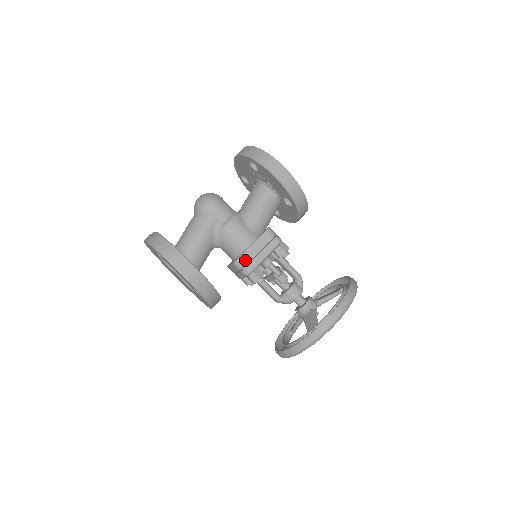
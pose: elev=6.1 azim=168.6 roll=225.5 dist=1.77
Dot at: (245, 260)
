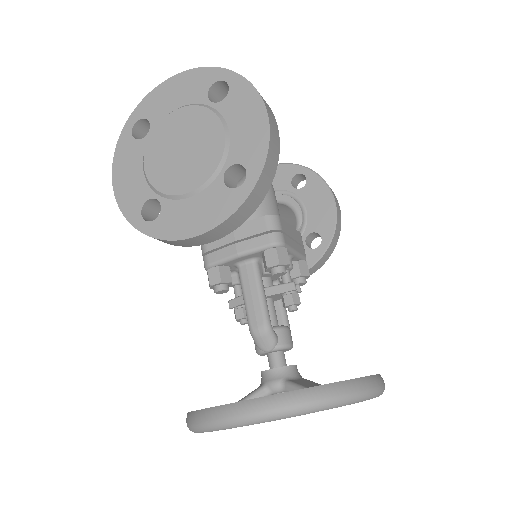
Dot at: (283, 226)
